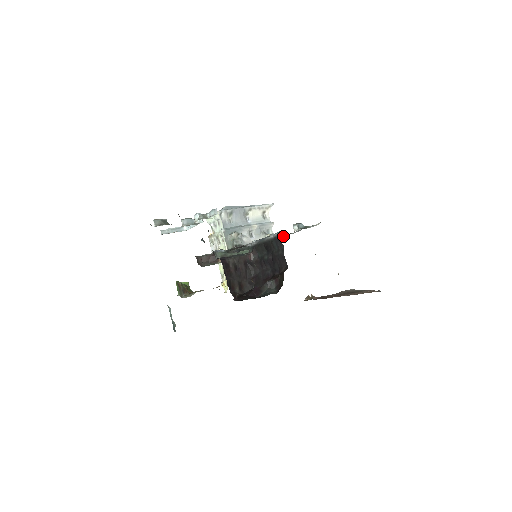
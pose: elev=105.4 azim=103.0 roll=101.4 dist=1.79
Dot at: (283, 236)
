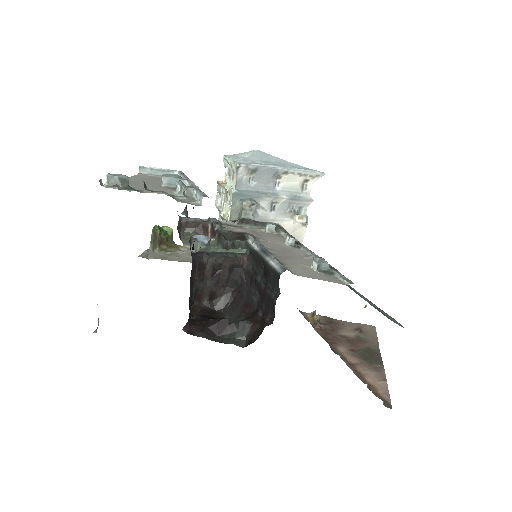
Dot at: (304, 247)
